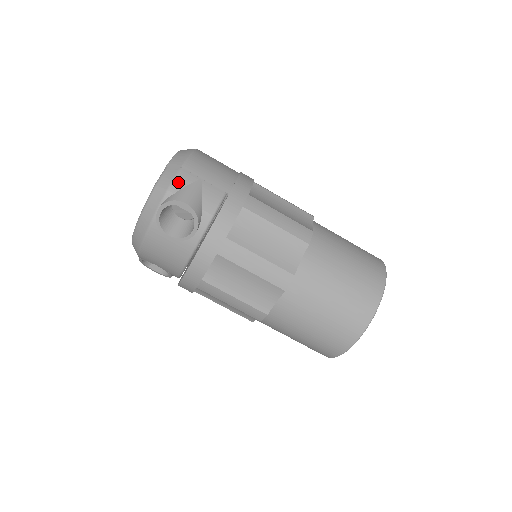
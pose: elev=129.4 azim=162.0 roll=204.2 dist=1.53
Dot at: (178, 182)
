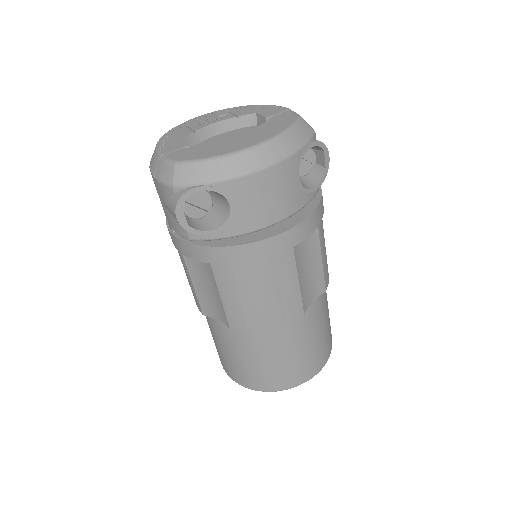
Dot at: occluded
